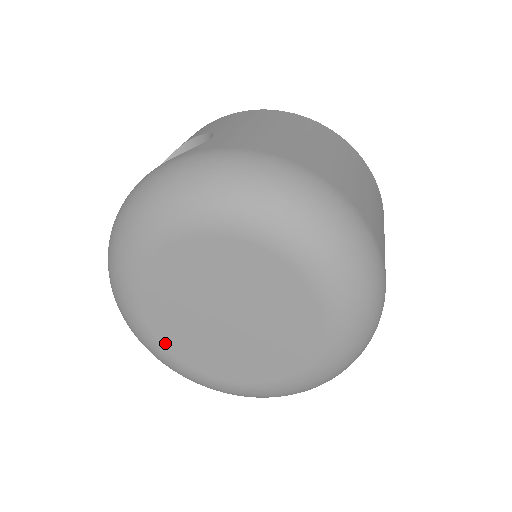
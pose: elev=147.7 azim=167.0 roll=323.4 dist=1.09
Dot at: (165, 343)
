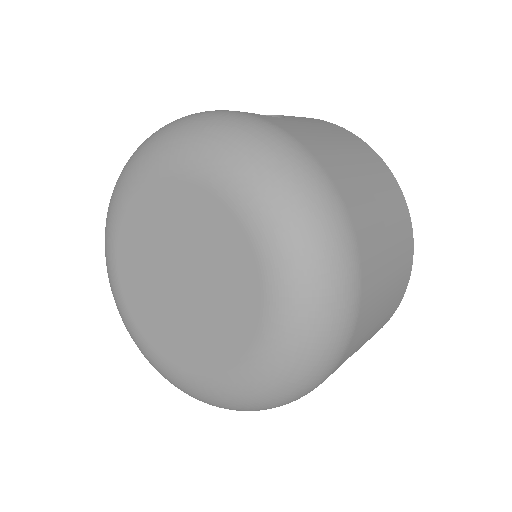
Dot at: (120, 269)
